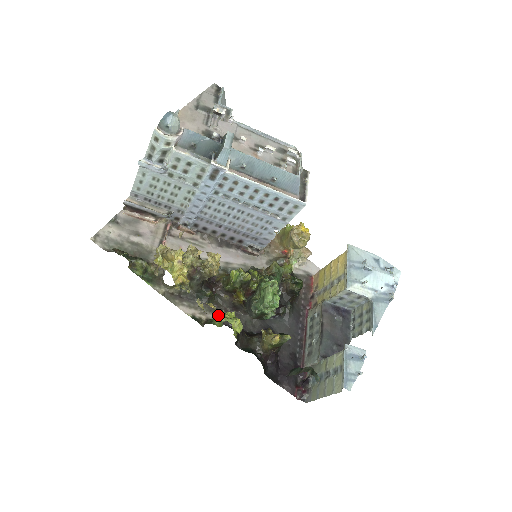
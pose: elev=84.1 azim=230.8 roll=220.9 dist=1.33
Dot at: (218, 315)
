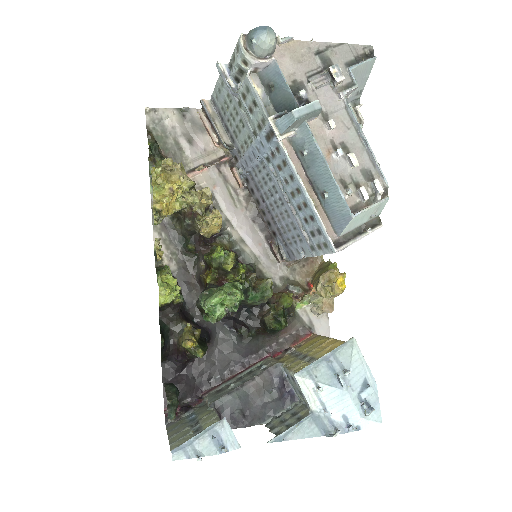
Dot at: occluded
